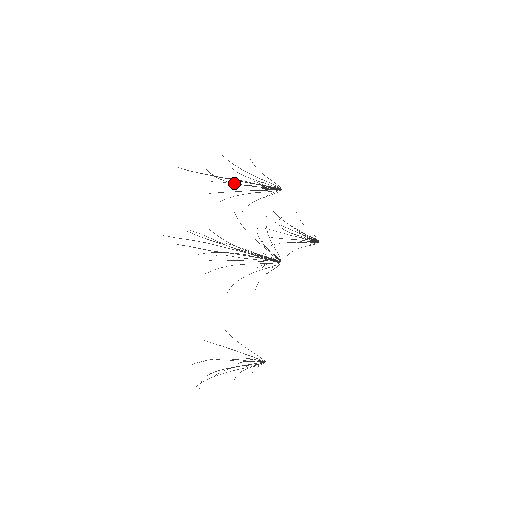
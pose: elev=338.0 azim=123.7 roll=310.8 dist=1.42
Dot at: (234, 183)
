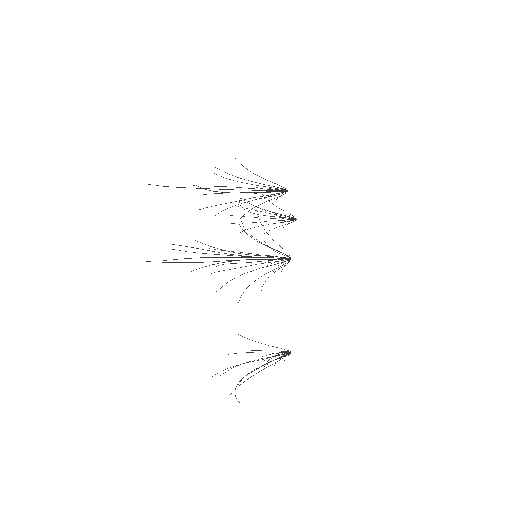
Dot at: occluded
